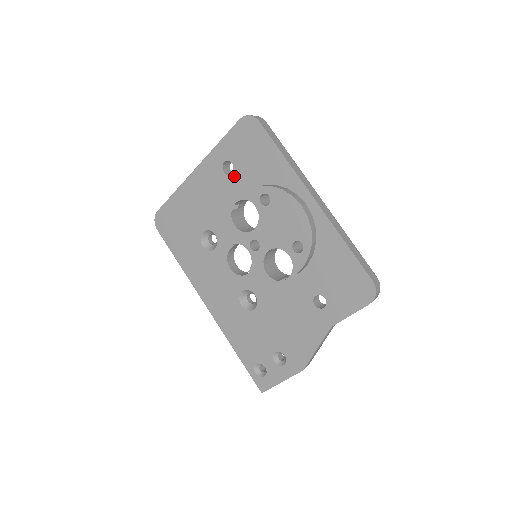
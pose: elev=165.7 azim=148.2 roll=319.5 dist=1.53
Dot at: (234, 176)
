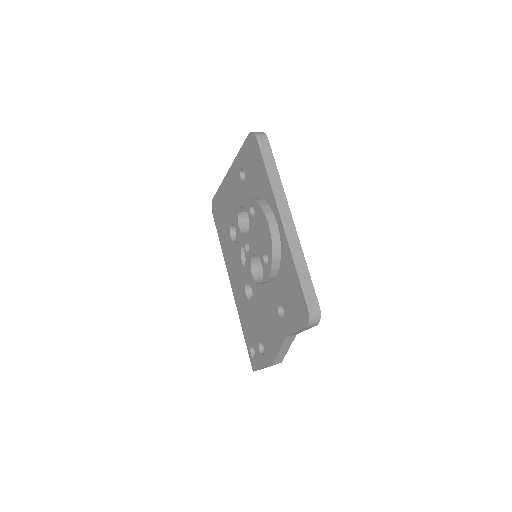
Dot at: (245, 183)
